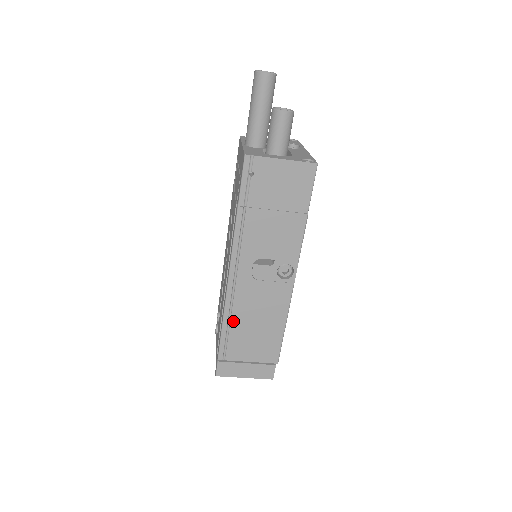
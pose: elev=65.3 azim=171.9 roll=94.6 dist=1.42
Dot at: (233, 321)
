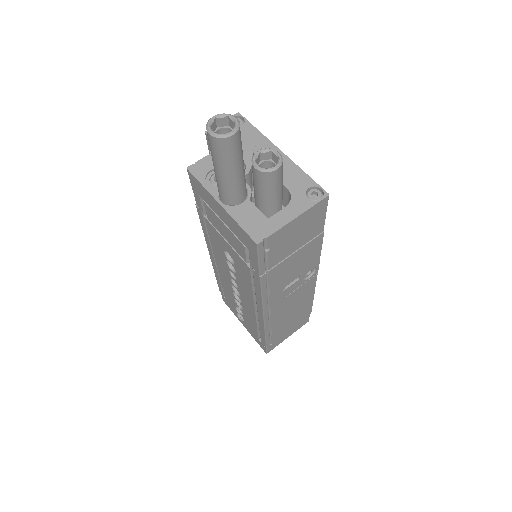
Dot at: (273, 326)
